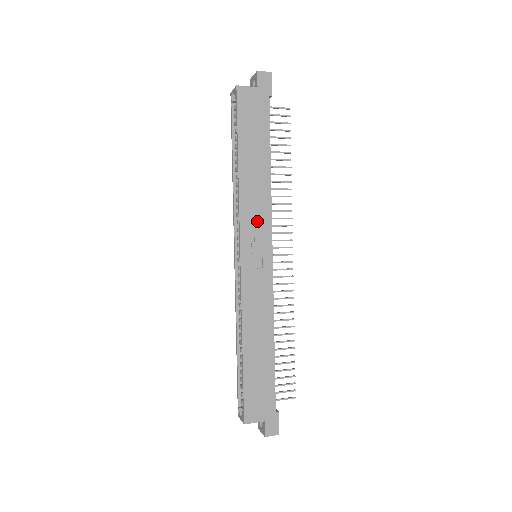
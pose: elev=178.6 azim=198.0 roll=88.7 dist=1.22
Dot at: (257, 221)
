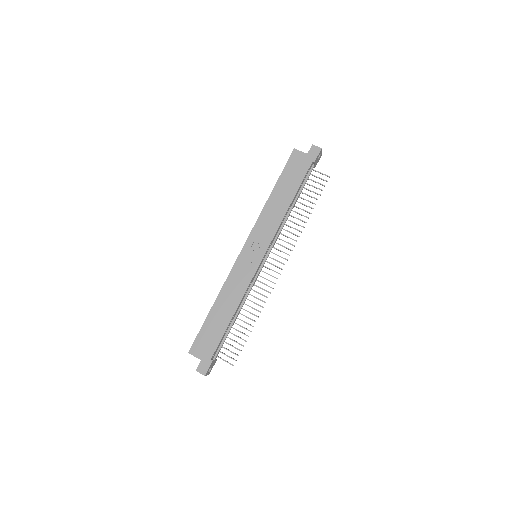
Dot at: (264, 232)
